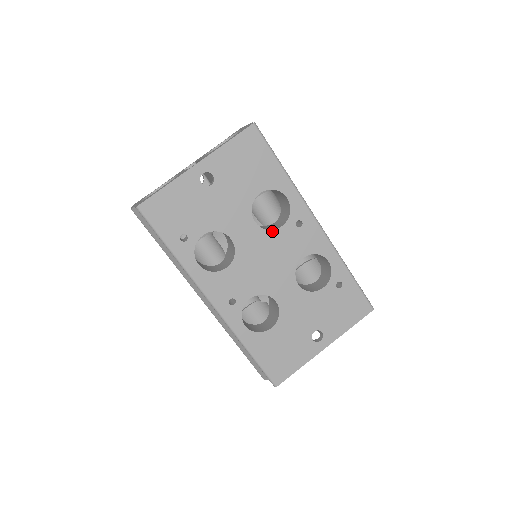
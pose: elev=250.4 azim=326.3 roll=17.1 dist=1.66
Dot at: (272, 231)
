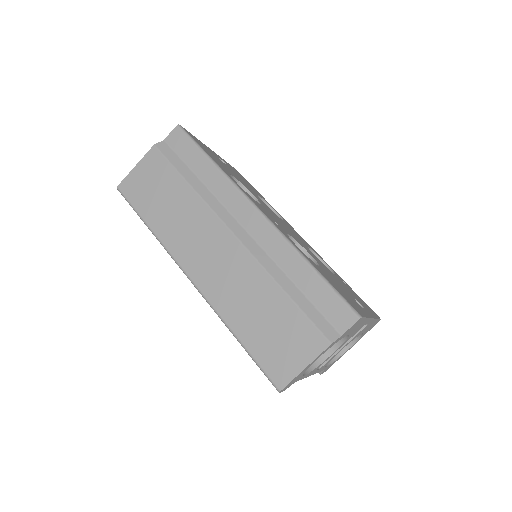
Dot at: occluded
